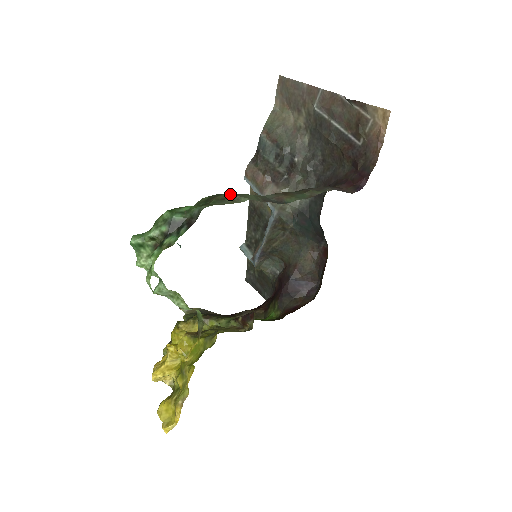
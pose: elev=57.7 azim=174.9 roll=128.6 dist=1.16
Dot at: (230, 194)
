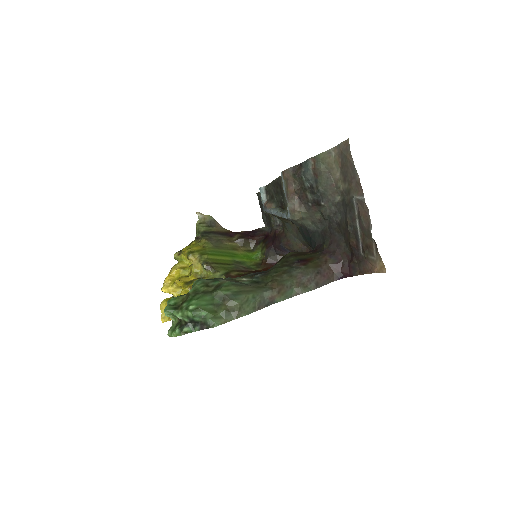
Dot at: (237, 304)
